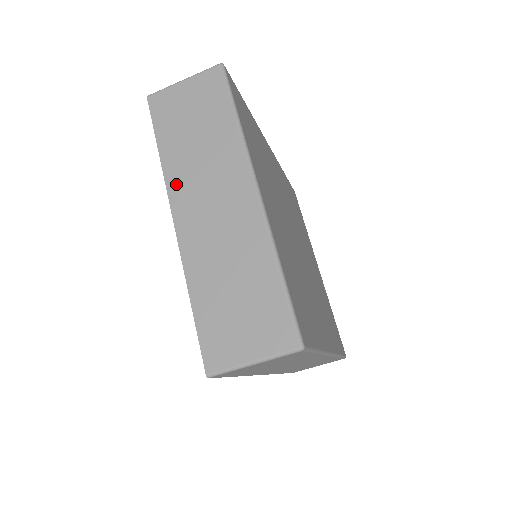
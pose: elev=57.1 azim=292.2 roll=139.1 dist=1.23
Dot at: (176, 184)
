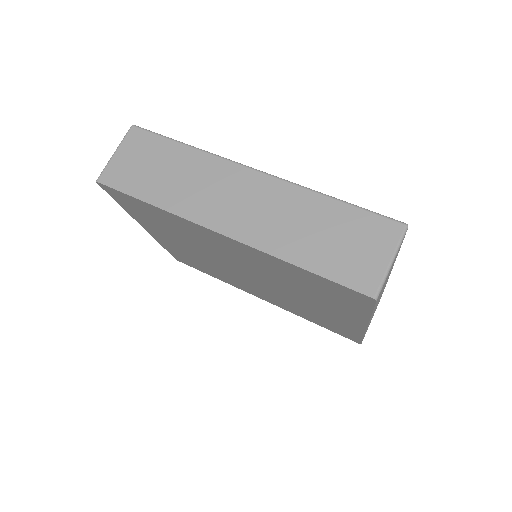
Dot at: occluded
